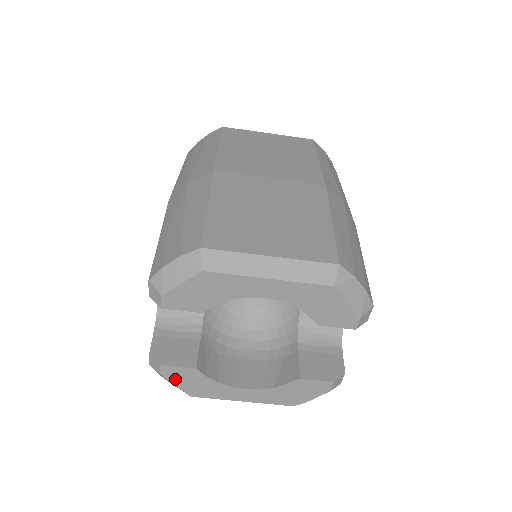
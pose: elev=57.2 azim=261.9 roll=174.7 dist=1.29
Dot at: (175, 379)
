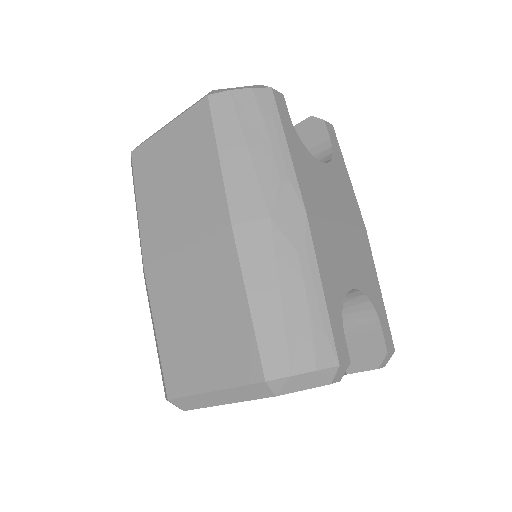
Dot at: occluded
